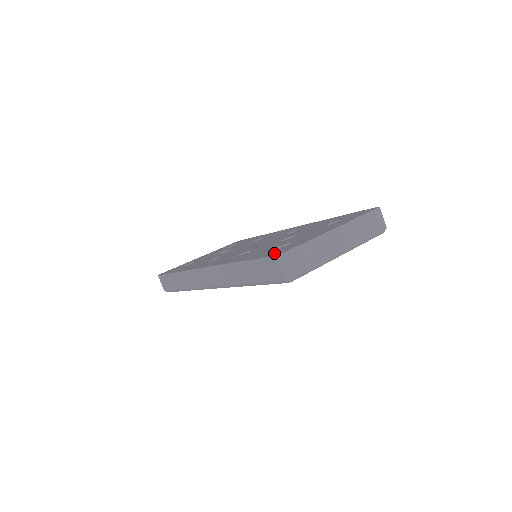
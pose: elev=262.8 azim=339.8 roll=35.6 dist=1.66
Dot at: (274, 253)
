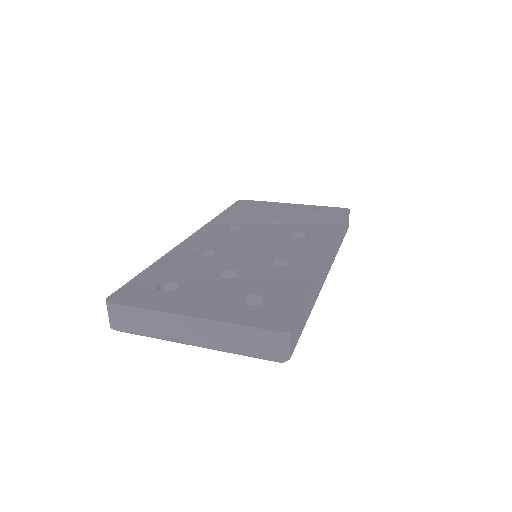
Dot at: (125, 292)
